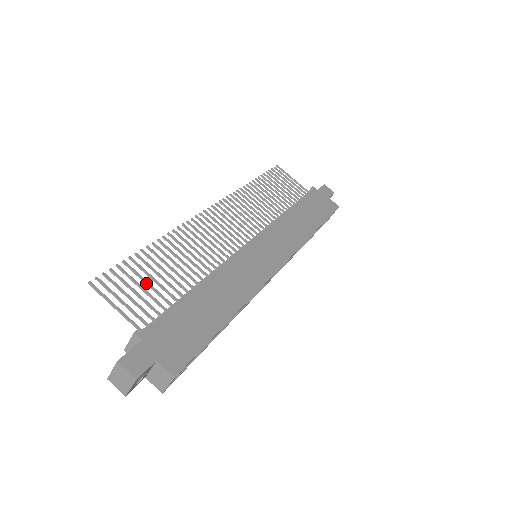
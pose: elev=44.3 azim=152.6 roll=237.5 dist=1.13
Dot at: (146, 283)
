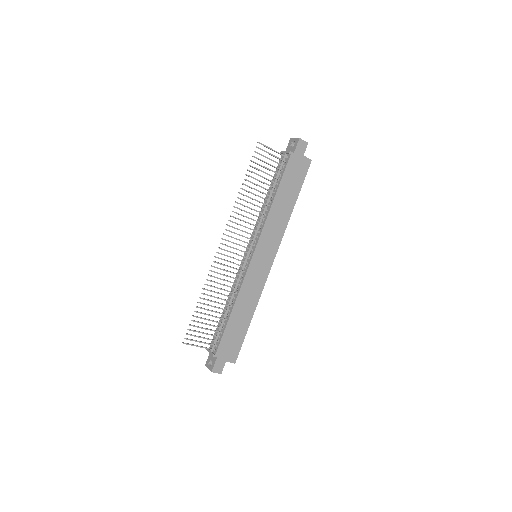
Dot at: occluded
